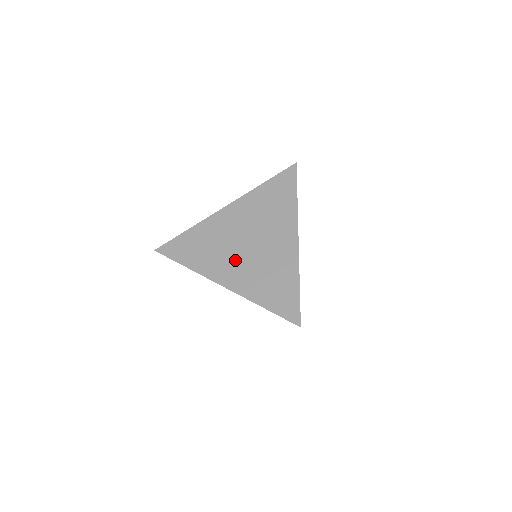
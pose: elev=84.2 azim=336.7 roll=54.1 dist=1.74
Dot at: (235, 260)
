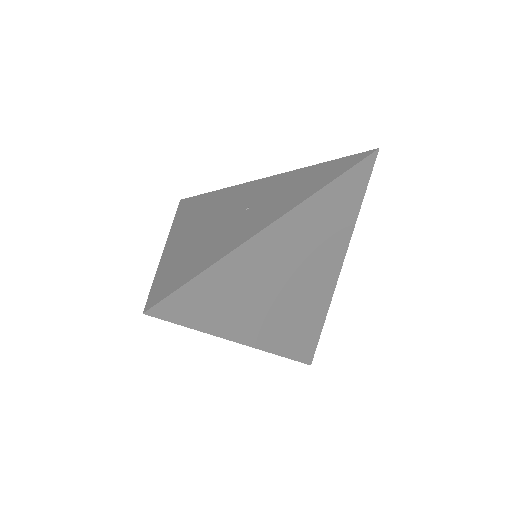
Dot at: (269, 308)
